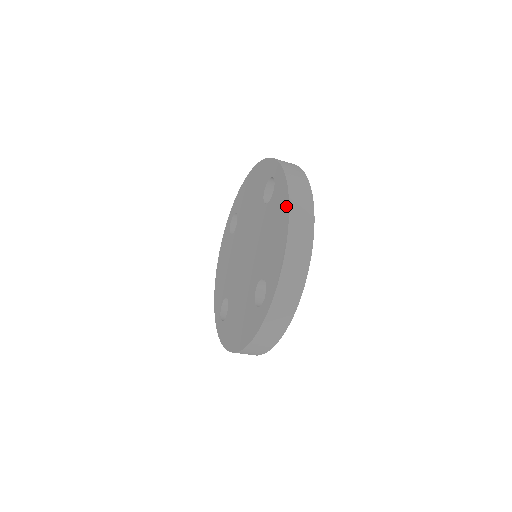
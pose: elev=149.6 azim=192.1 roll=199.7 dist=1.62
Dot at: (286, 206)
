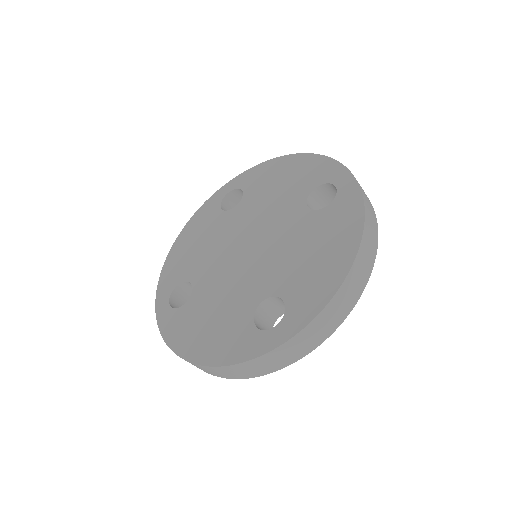
Dot at: (356, 233)
